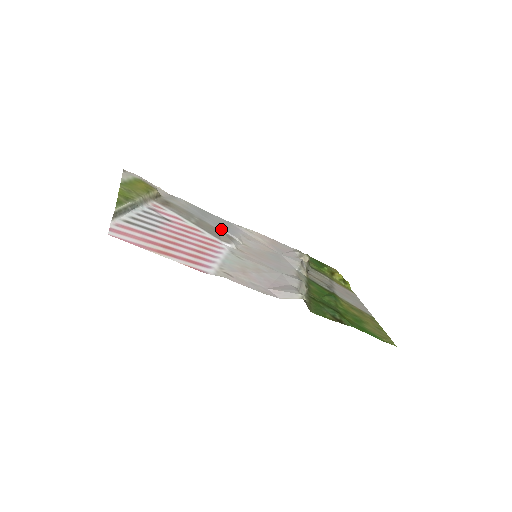
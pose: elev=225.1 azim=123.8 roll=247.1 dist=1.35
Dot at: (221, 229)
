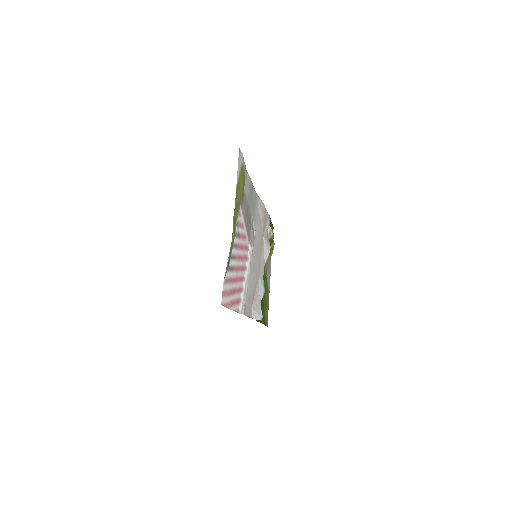
Dot at: (253, 219)
